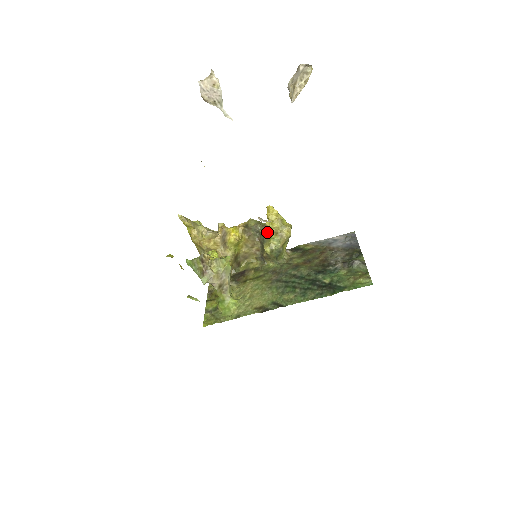
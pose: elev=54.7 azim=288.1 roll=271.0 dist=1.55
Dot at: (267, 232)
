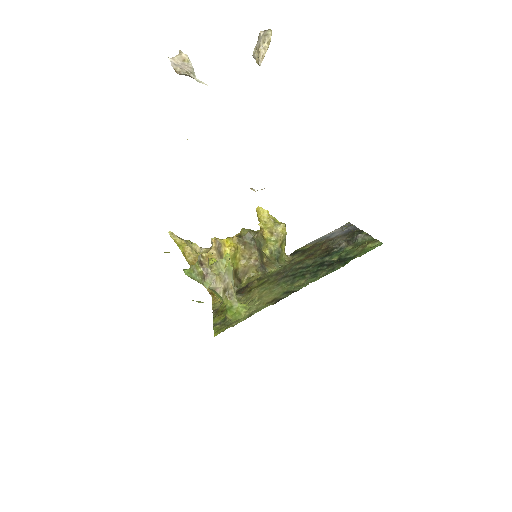
Dot at: (262, 234)
